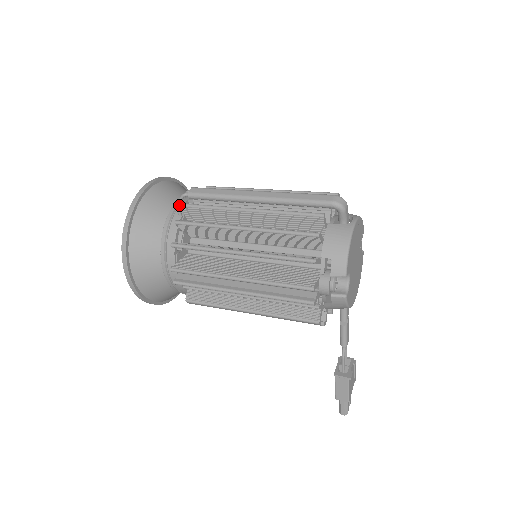
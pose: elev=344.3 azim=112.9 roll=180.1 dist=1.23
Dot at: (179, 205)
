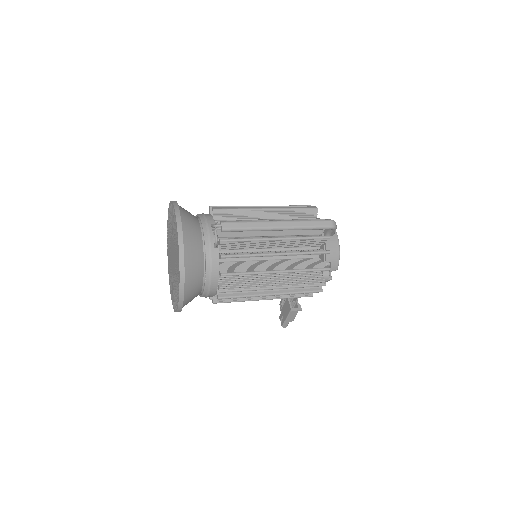
Dot at: (217, 241)
